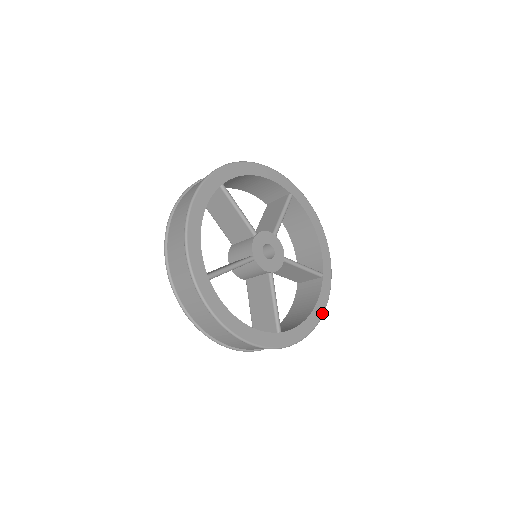
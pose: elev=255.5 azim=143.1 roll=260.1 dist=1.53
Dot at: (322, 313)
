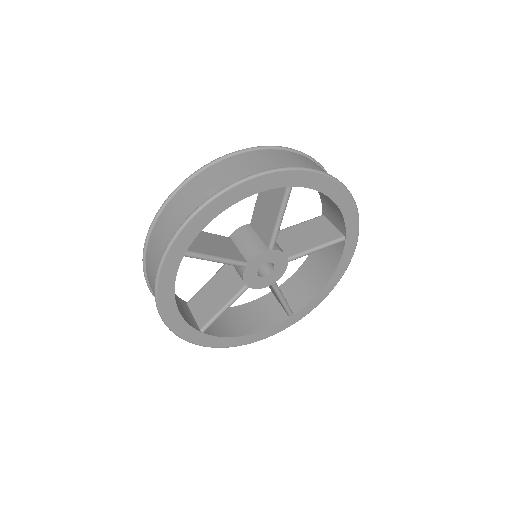
Dot at: (343, 272)
